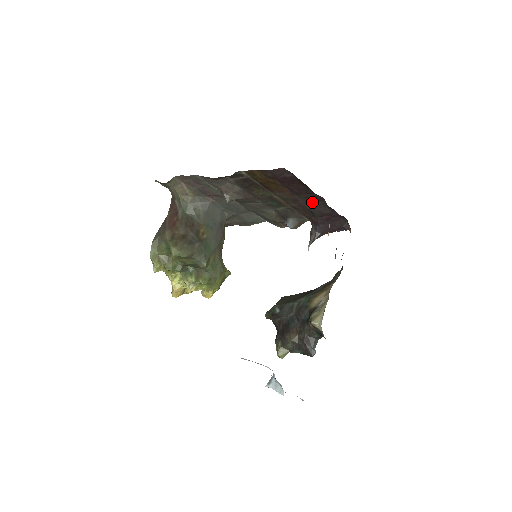
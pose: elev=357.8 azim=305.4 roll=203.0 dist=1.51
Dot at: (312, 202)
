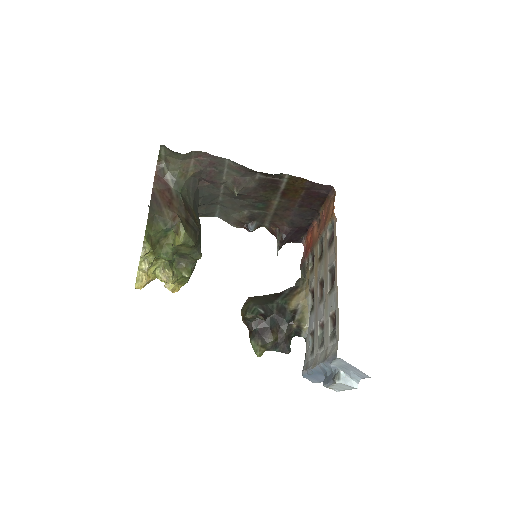
Dot at: (303, 215)
